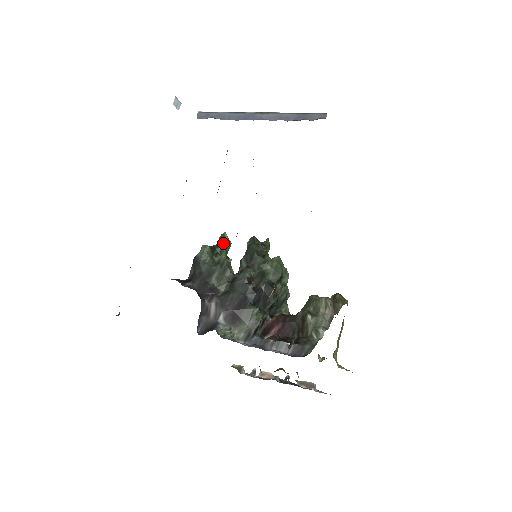
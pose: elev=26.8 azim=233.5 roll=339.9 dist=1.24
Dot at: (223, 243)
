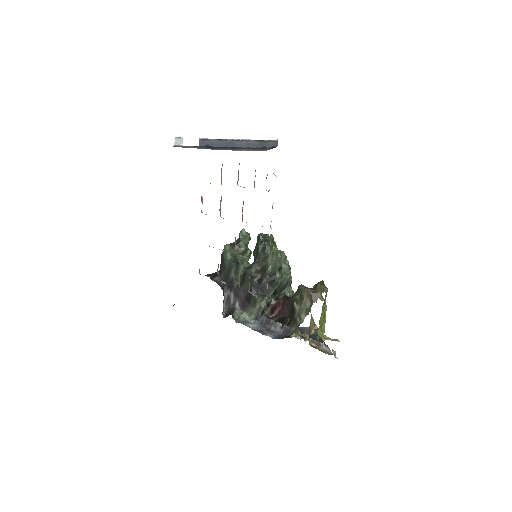
Dot at: (242, 238)
